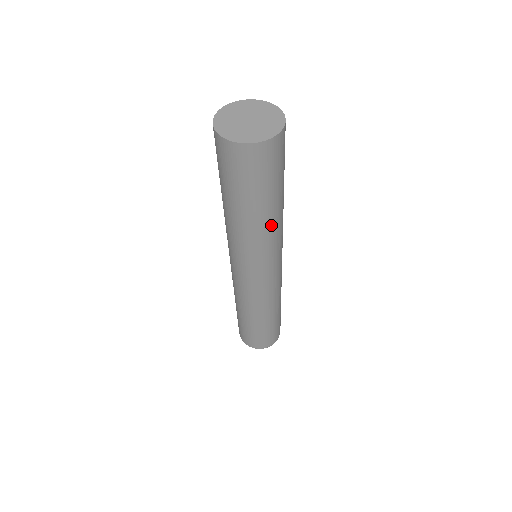
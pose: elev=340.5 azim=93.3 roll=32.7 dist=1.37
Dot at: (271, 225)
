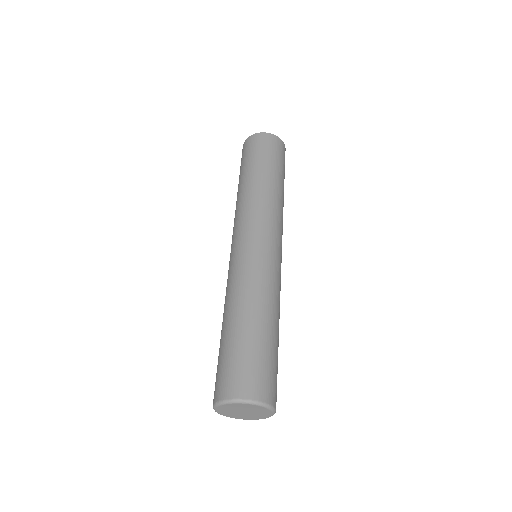
Dot at: (282, 201)
